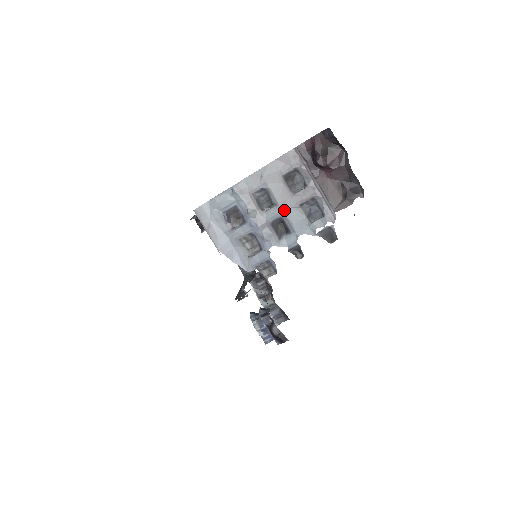
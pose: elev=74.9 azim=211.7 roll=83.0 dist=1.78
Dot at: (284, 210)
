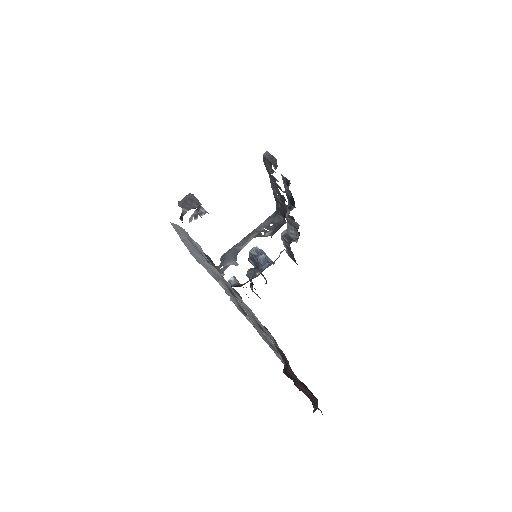
Dot at: occluded
